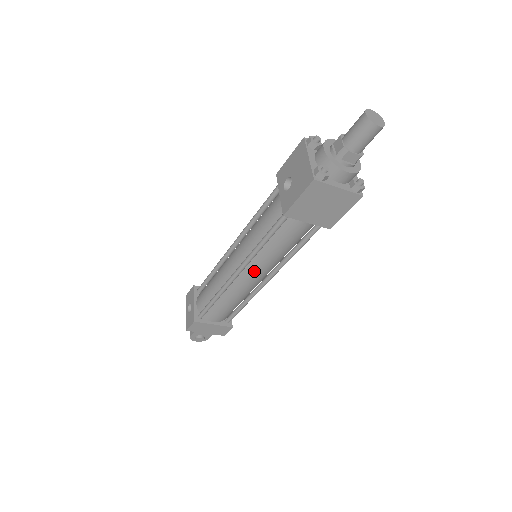
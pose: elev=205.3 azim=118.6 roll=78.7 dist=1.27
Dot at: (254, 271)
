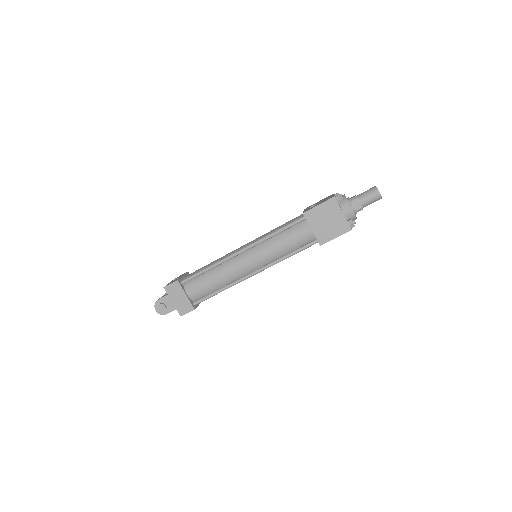
Dot at: (253, 256)
